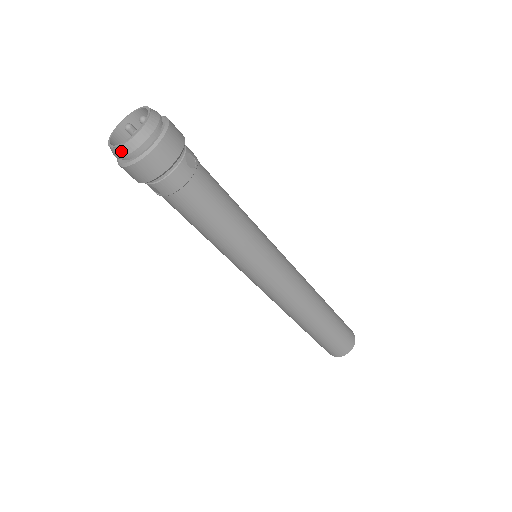
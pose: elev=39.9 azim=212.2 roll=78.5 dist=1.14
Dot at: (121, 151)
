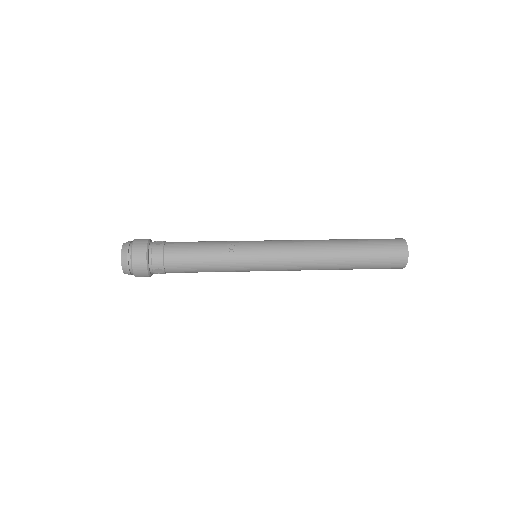
Dot at: occluded
